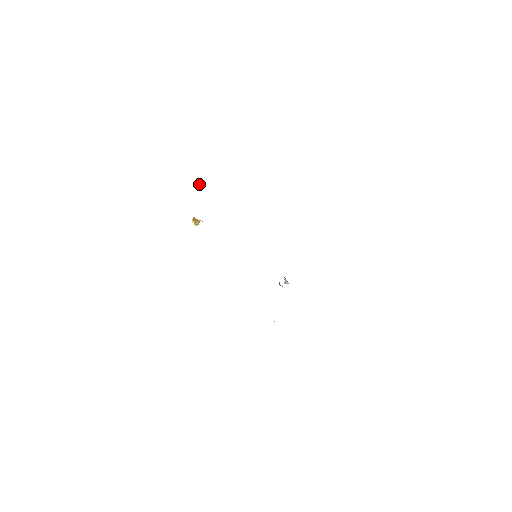
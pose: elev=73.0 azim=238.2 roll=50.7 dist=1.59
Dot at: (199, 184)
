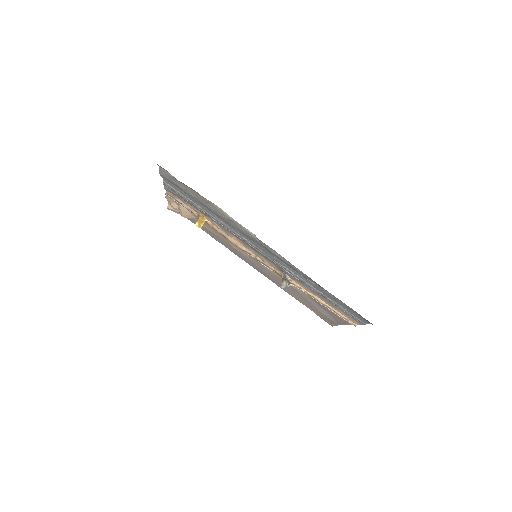
Dot at: occluded
